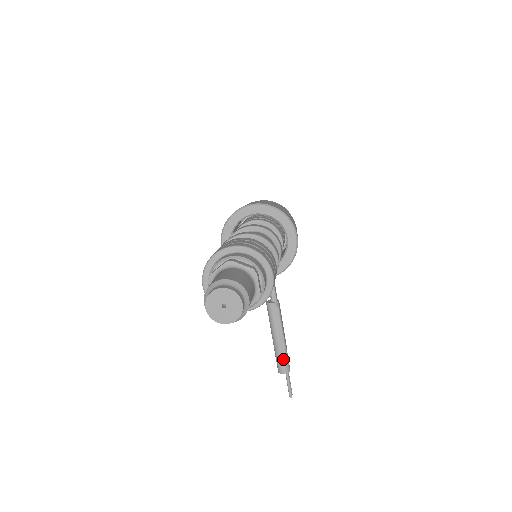
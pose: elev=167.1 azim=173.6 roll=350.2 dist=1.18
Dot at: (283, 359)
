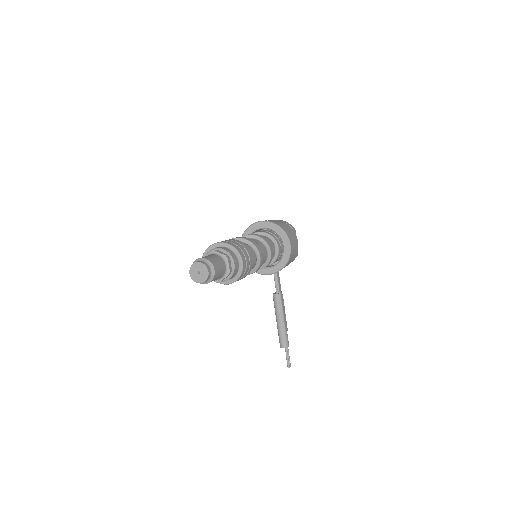
Dot at: (283, 337)
